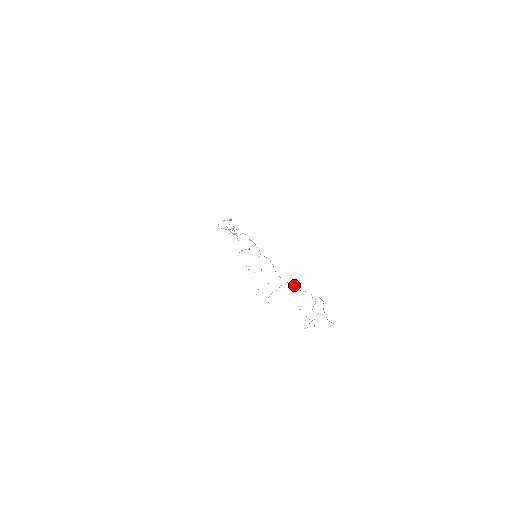
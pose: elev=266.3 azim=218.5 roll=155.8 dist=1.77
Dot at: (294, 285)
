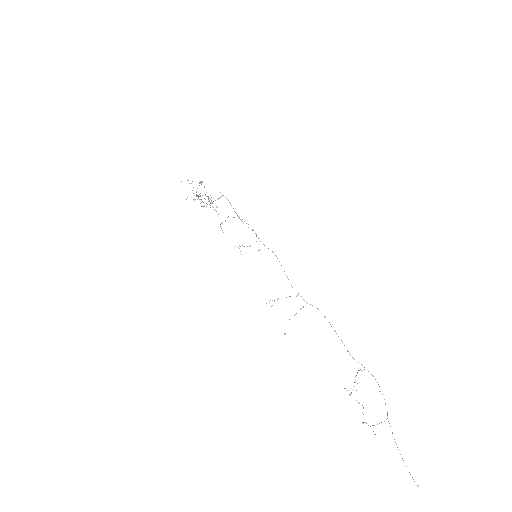
Dot at: occluded
